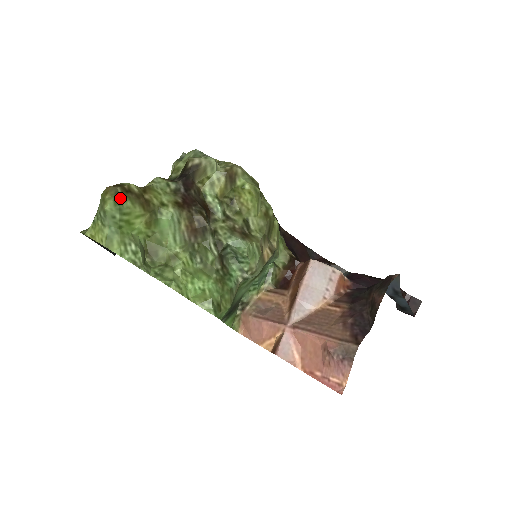
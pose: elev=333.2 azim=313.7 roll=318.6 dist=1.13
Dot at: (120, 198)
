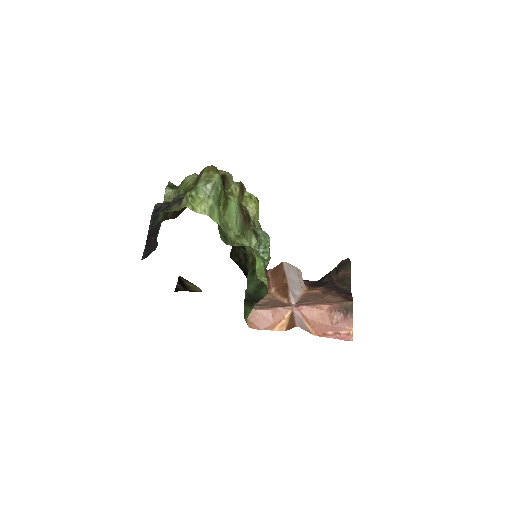
Dot at: occluded
